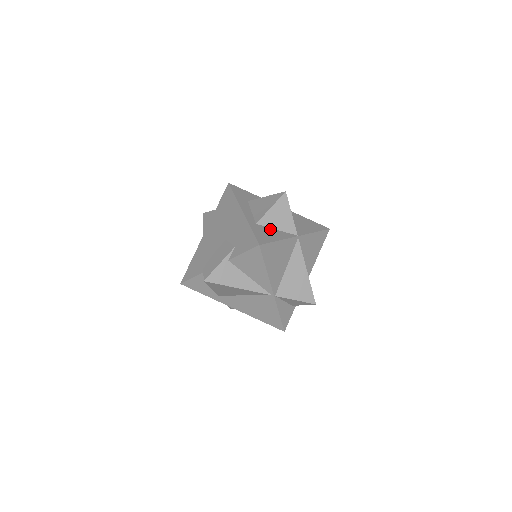
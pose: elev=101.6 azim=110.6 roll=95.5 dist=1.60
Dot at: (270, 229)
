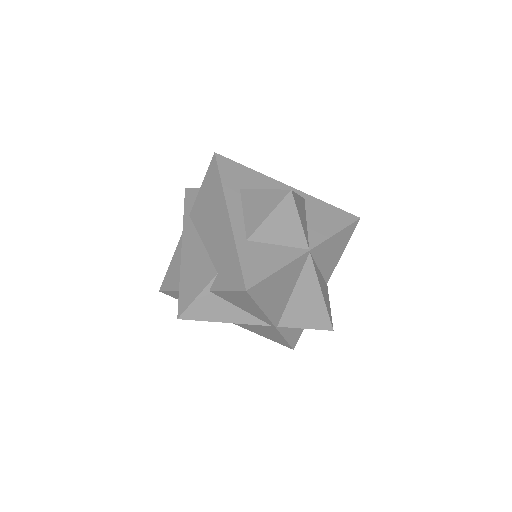
Dot at: (267, 247)
